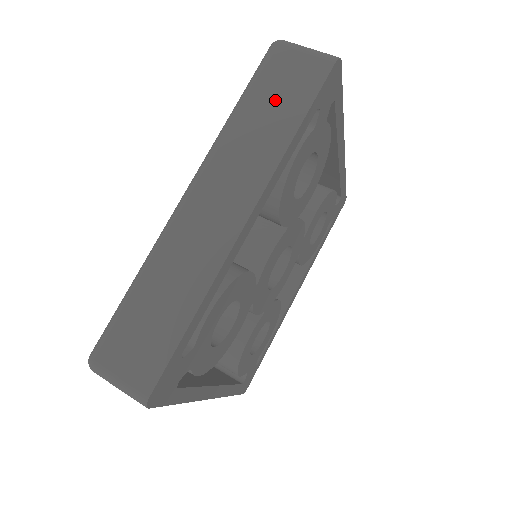
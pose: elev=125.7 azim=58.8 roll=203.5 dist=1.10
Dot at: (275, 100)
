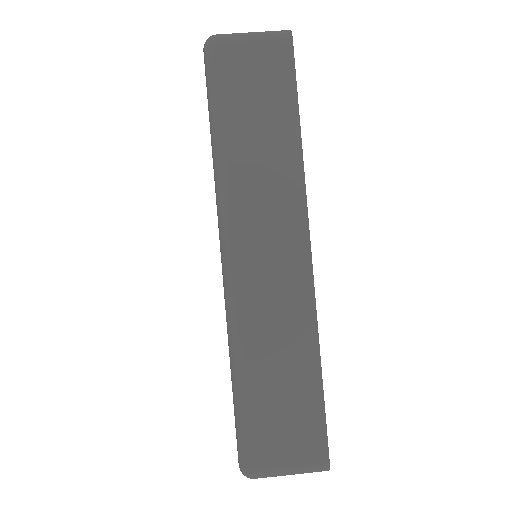
Dot at: (256, 110)
